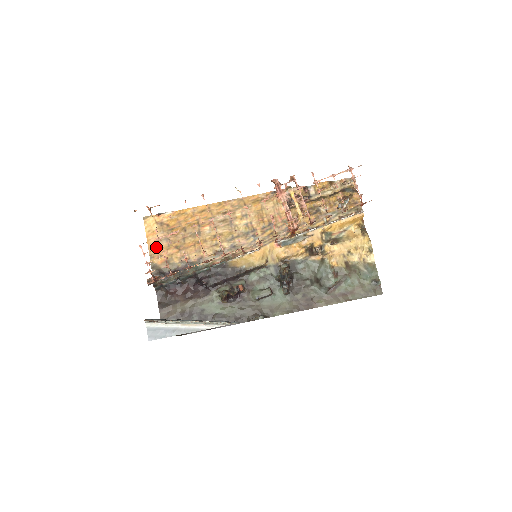
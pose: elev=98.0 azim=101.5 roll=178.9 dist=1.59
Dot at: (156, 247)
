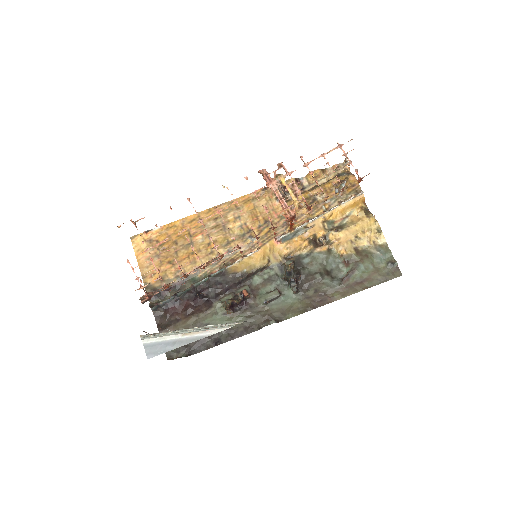
Dot at: (148, 266)
